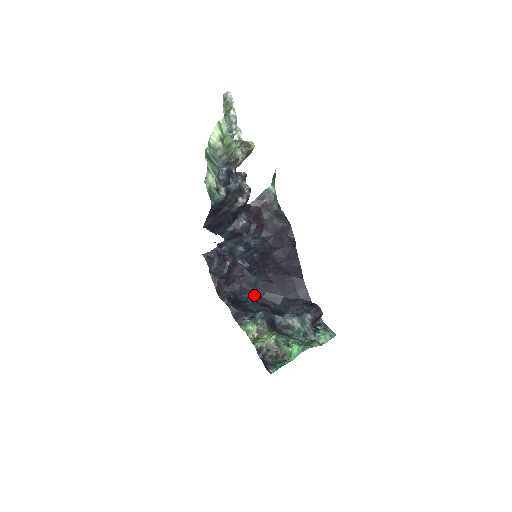
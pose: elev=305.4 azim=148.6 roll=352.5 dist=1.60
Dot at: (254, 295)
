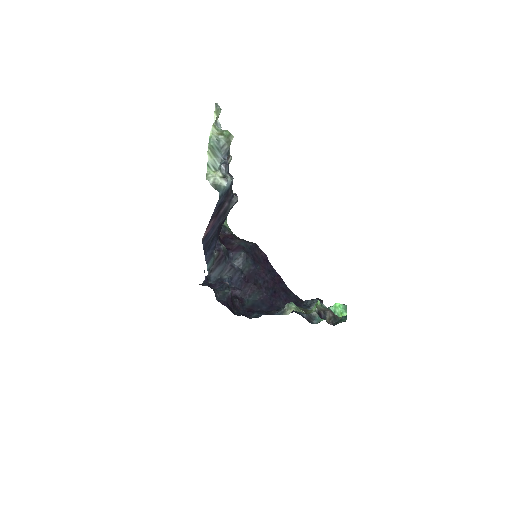
Dot at: (261, 312)
